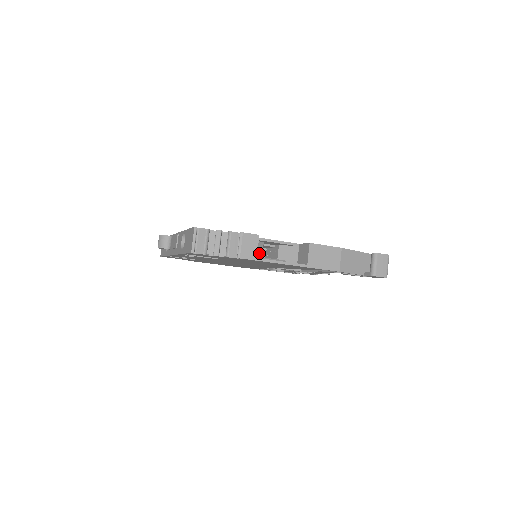
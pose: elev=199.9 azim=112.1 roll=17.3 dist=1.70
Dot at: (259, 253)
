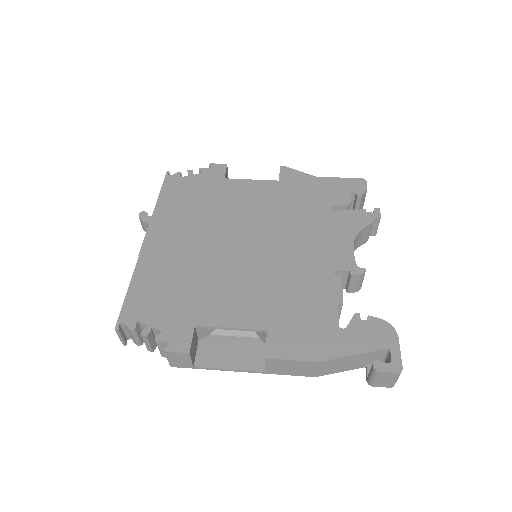
Dot at: occluded
